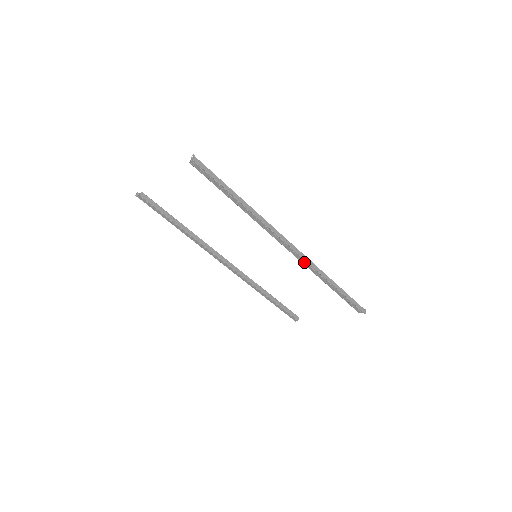
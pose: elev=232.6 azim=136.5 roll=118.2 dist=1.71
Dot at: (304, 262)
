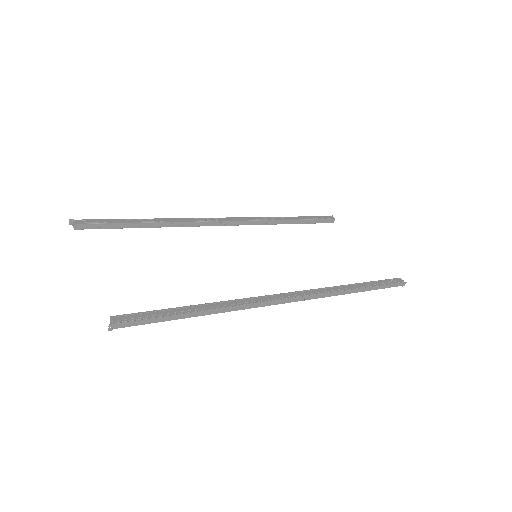
Dot at: (314, 296)
